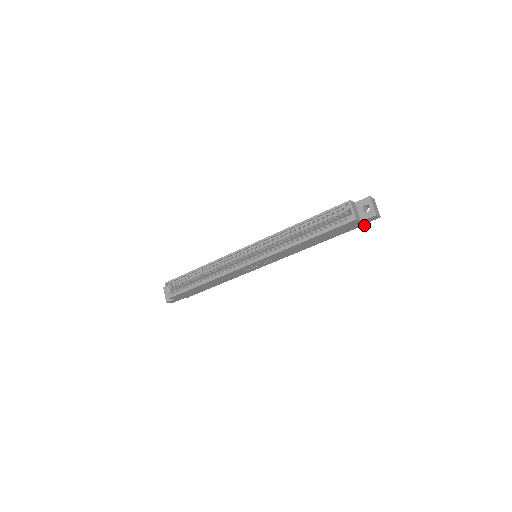
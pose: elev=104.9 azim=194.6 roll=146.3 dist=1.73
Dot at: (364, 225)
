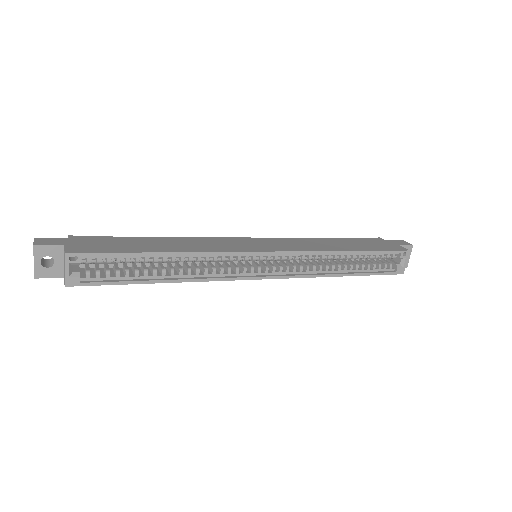
Dot at: occluded
